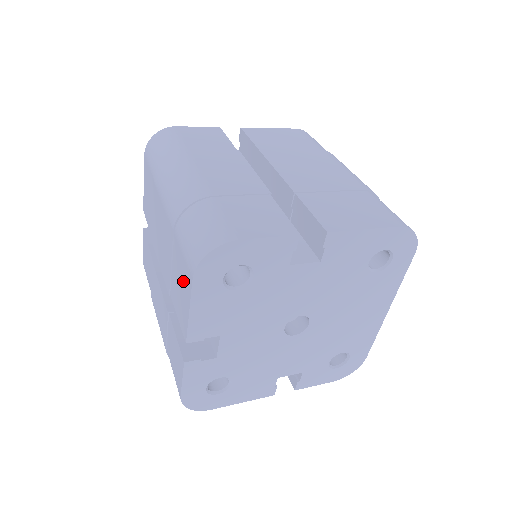
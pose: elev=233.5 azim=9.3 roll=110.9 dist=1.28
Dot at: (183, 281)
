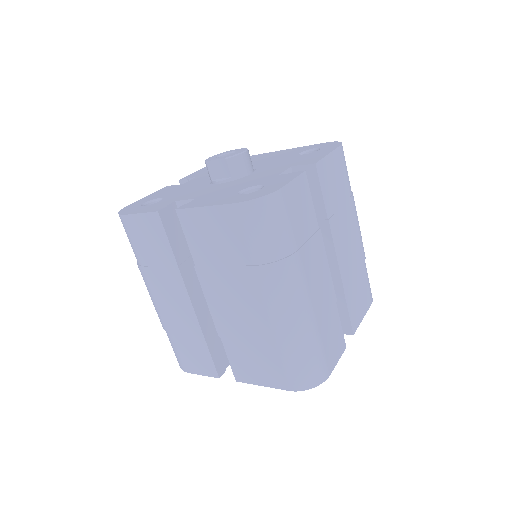
Dot at: (267, 371)
